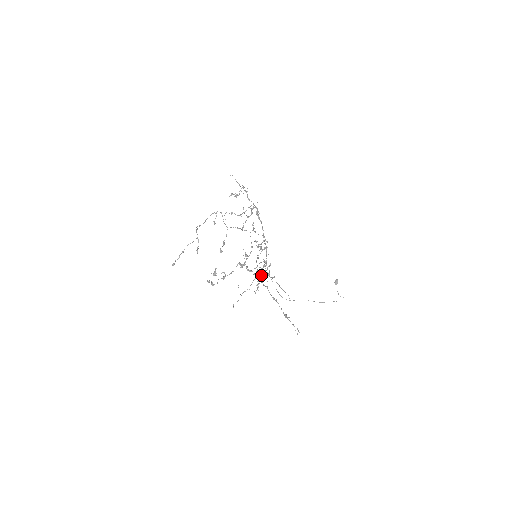
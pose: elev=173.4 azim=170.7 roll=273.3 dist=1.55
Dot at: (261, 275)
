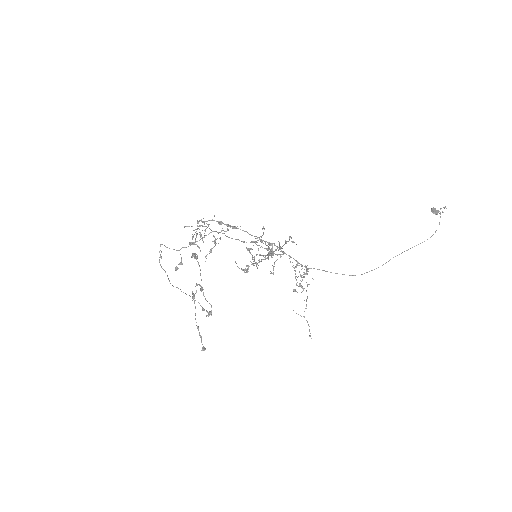
Dot at: occluded
